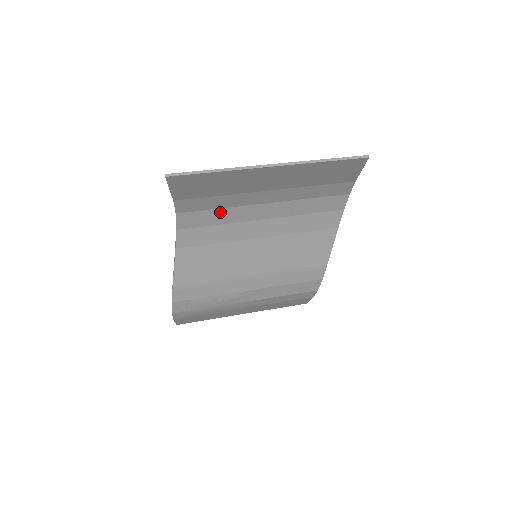
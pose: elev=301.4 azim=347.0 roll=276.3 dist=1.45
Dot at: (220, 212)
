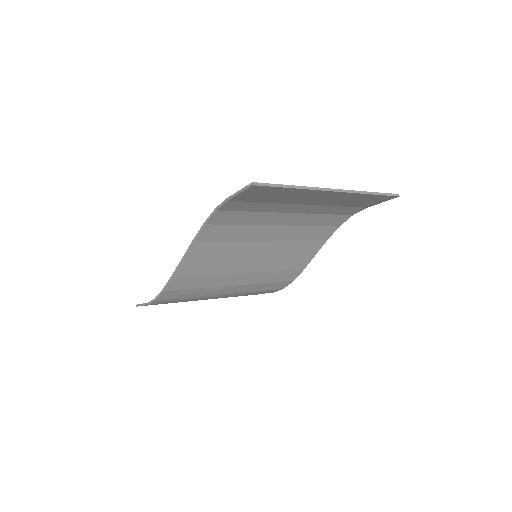
Dot at: (252, 214)
